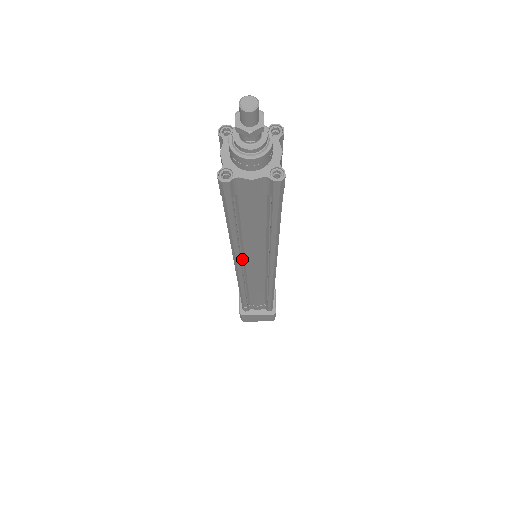
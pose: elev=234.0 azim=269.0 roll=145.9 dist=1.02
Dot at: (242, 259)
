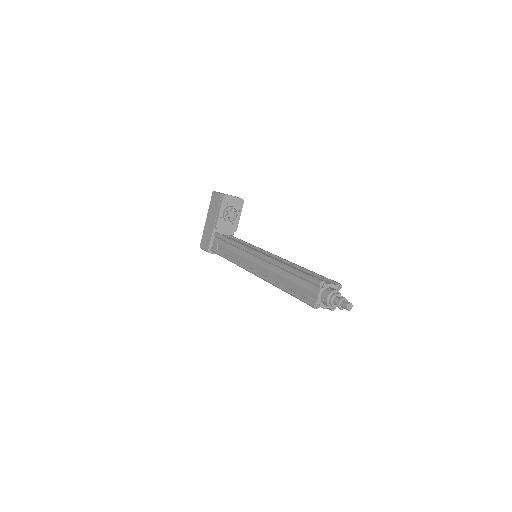
Dot at: occluded
